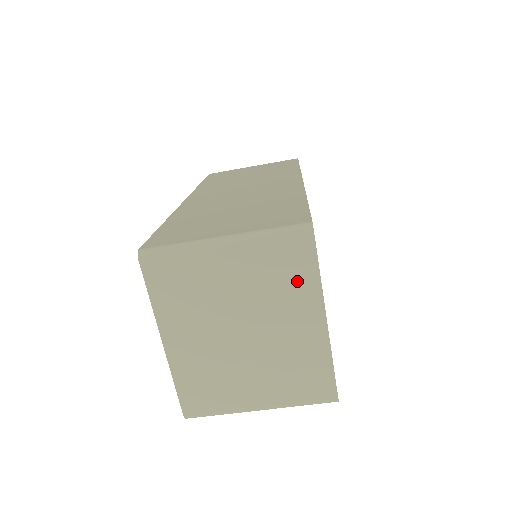
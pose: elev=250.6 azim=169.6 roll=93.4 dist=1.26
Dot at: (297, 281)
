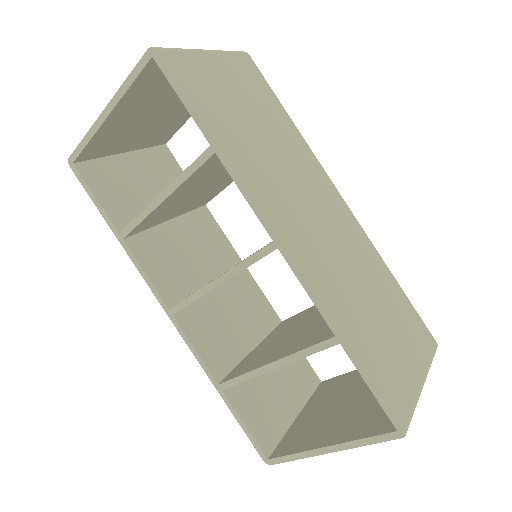
Dot at: occluded
